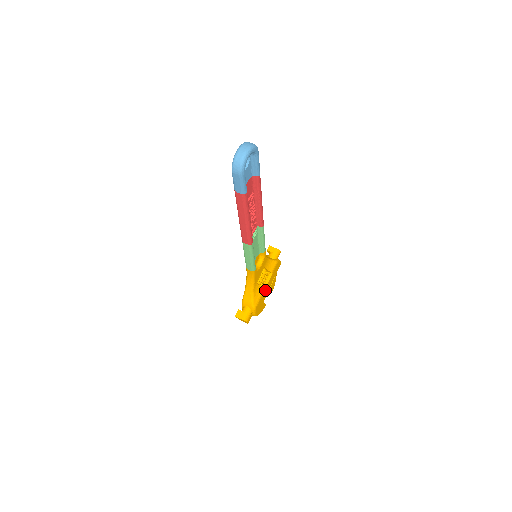
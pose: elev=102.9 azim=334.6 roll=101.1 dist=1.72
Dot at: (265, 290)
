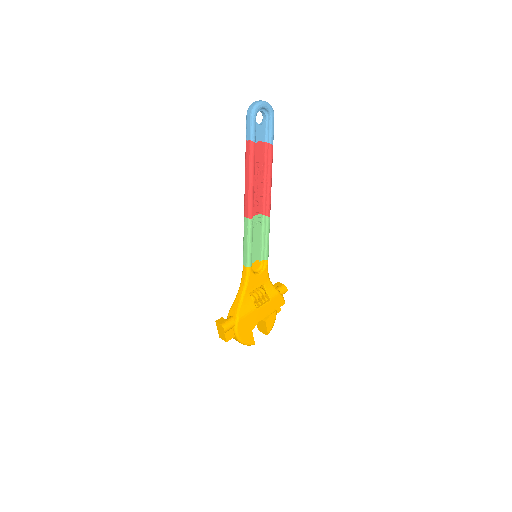
Dot at: (257, 312)
